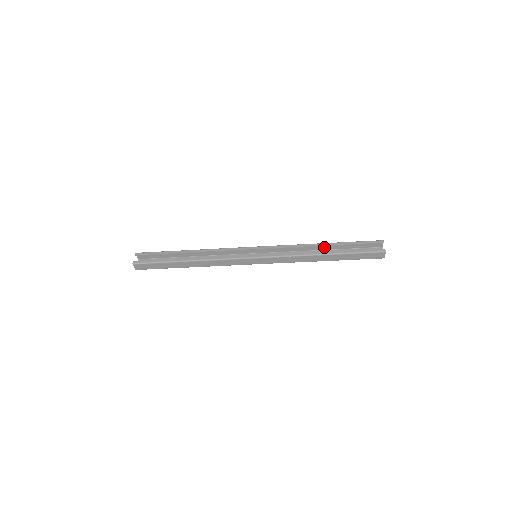
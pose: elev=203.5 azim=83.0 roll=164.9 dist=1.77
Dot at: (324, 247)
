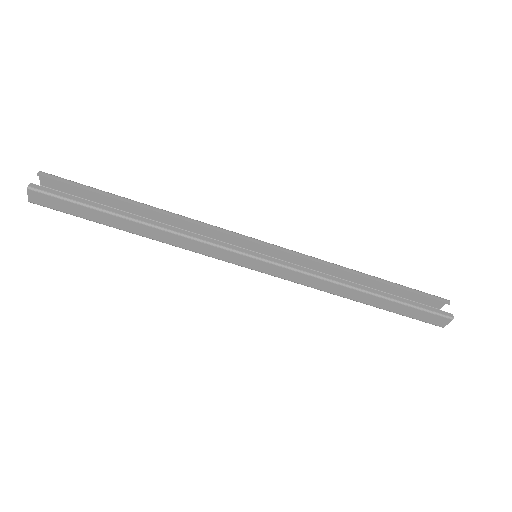
Dot at: (362, 280)
